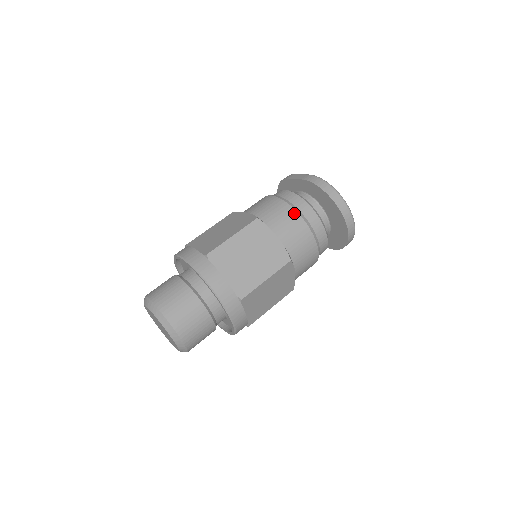
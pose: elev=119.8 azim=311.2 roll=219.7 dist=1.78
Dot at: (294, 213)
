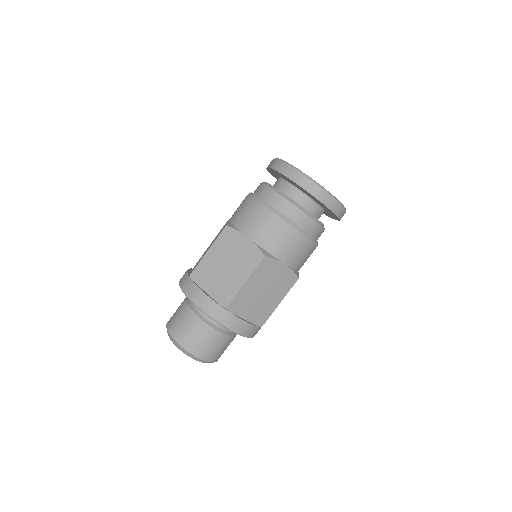
Dot at: (260, 207)
